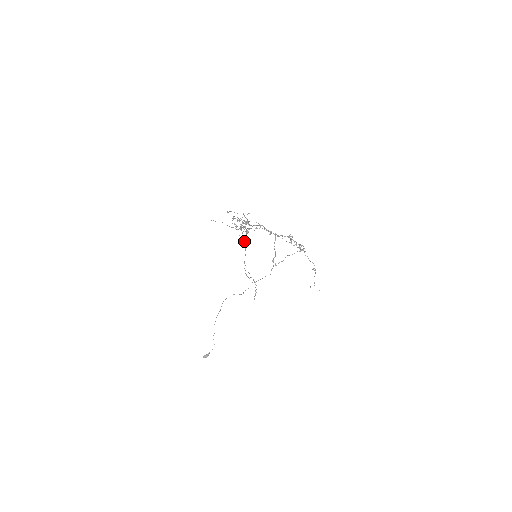
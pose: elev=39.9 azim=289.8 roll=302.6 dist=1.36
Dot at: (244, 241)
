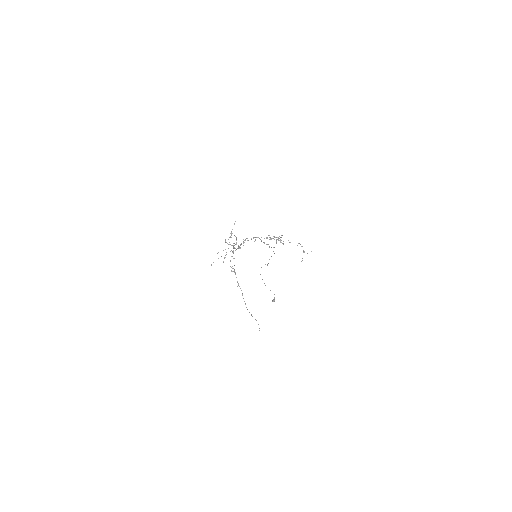
Dot at: (237, 281)
